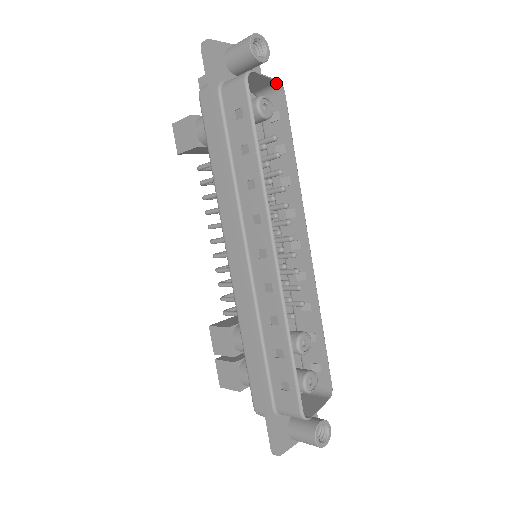
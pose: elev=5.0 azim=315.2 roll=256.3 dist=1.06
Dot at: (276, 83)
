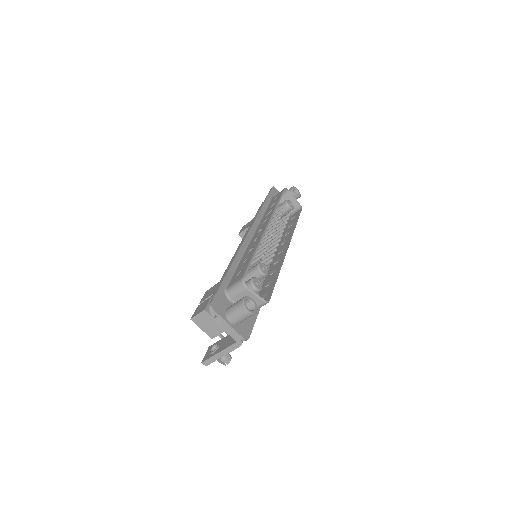
Dot at: (299, 205)
